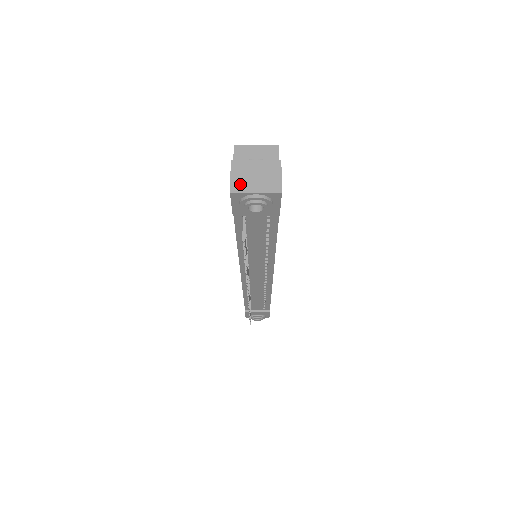
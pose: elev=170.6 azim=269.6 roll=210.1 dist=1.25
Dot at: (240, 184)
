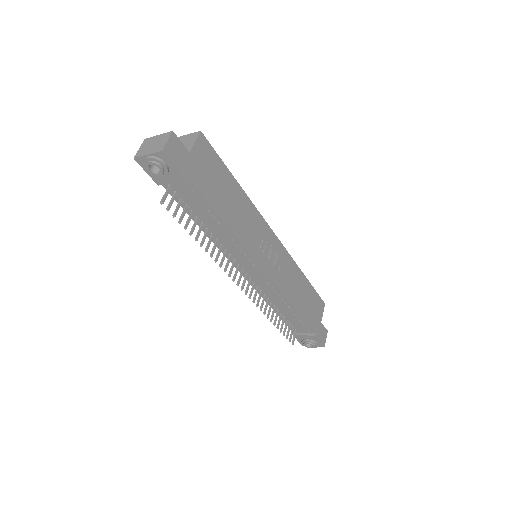
Dot at: (142, 152)
